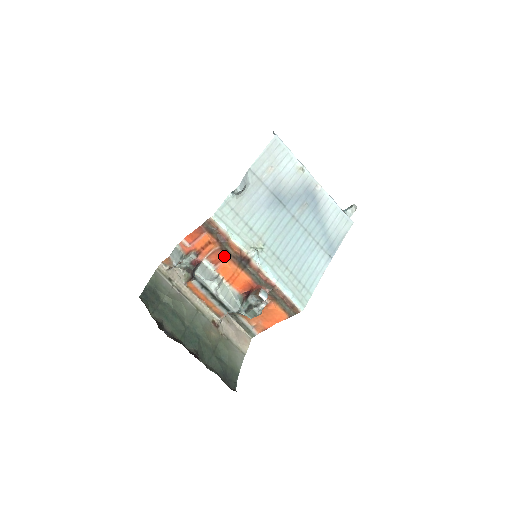
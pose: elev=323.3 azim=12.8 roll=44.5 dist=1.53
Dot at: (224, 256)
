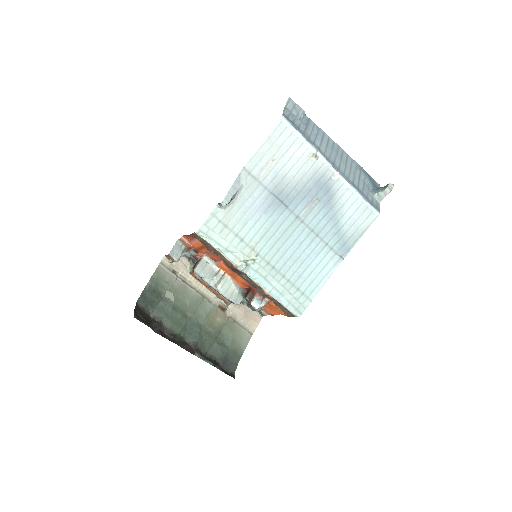
Dot at: (220, 258)
